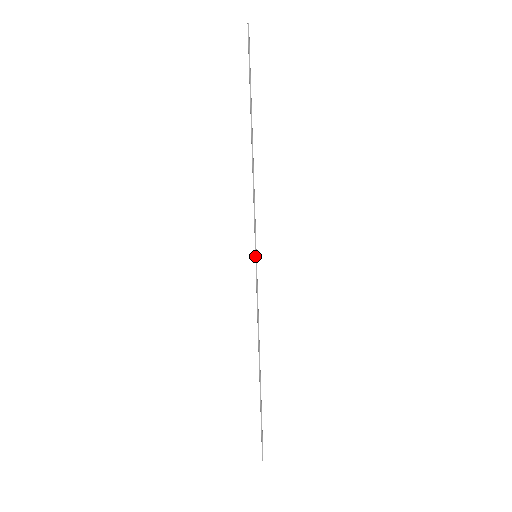
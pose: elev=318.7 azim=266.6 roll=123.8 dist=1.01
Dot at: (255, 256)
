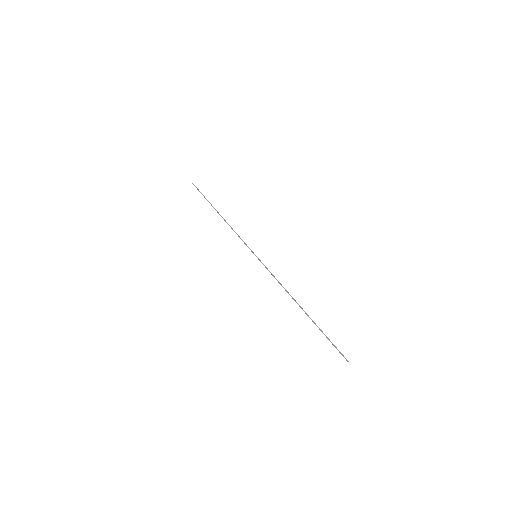
Dot at: (256, 256)
